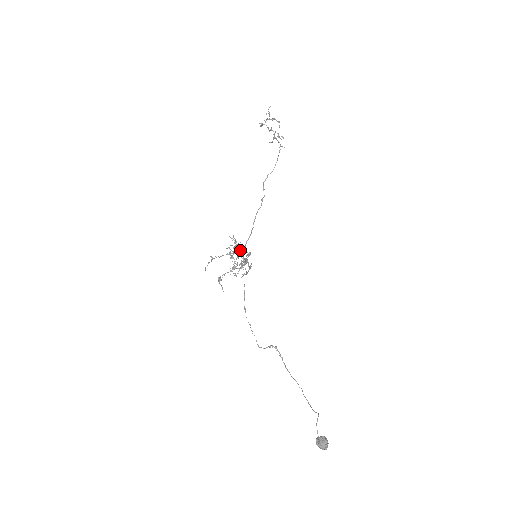
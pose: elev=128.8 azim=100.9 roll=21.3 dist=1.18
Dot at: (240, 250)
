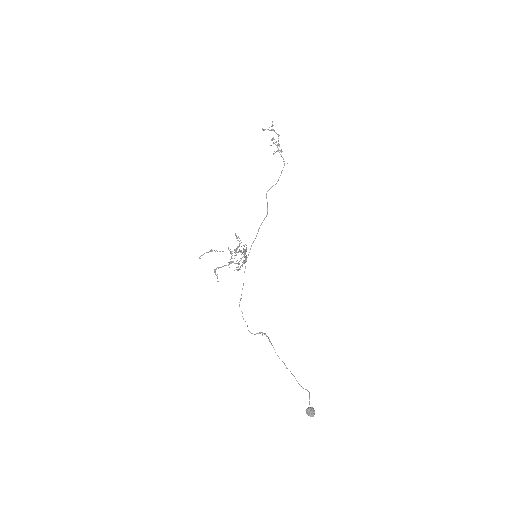
Dot at: (246, 250)
